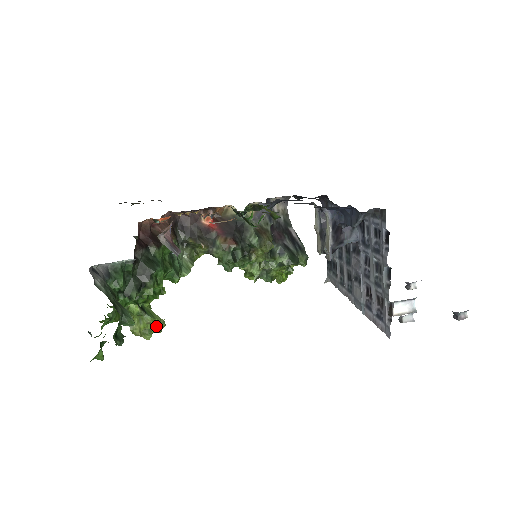
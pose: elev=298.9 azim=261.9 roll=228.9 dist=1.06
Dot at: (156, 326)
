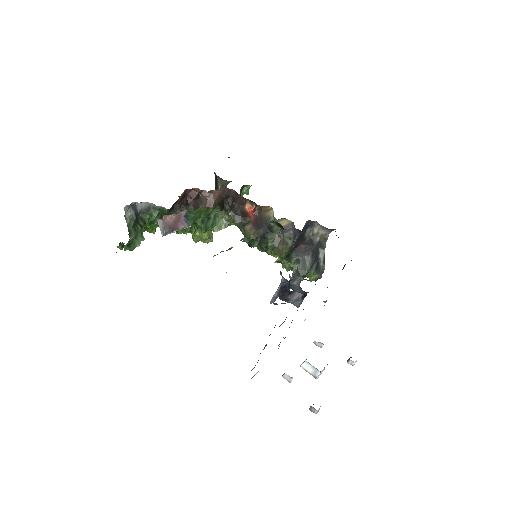
Dot at: (202, 239)
